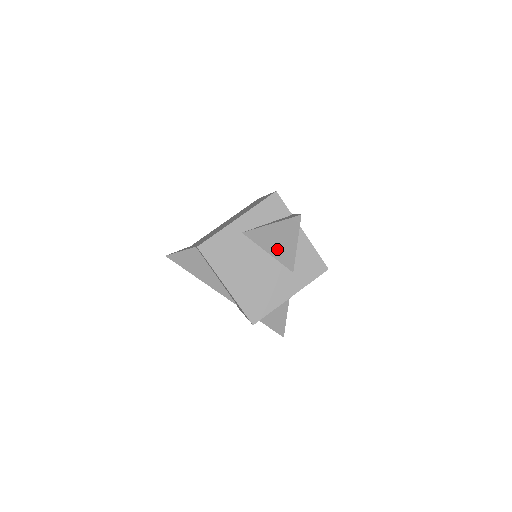
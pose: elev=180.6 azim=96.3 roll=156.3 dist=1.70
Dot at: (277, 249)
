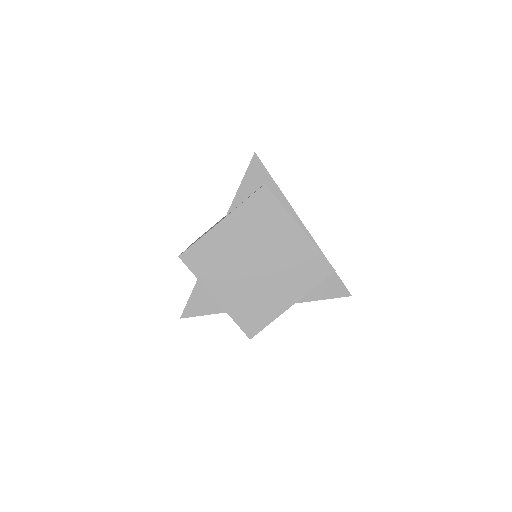
Dot at: occluded
